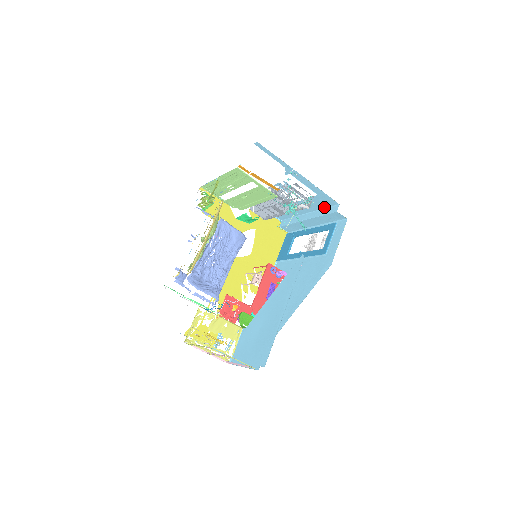
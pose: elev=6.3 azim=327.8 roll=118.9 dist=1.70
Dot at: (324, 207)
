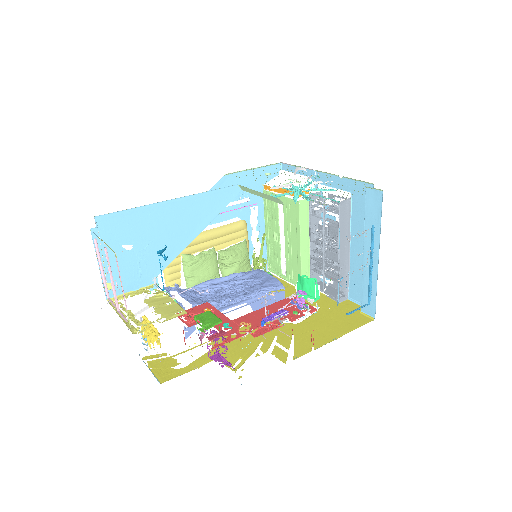
Dot at: occluded
